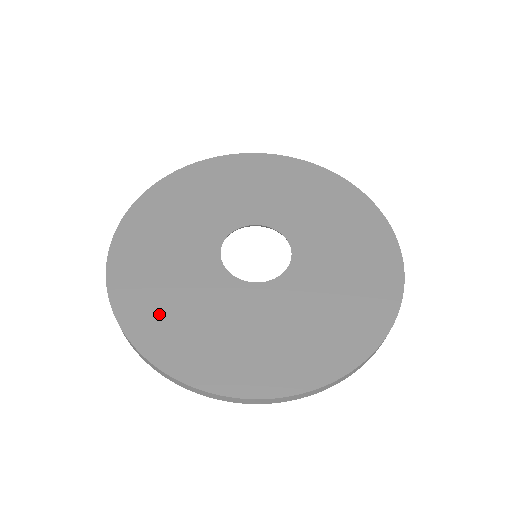
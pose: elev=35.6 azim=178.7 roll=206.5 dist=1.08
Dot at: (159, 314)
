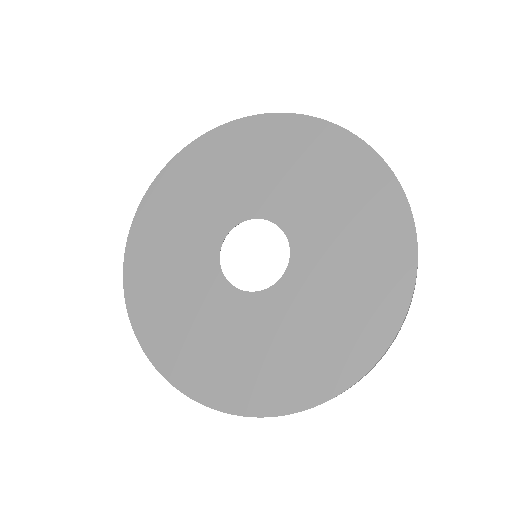
Dot at: (162, 318)
